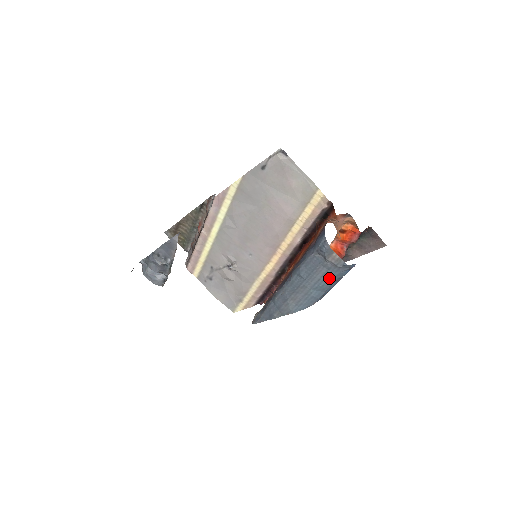
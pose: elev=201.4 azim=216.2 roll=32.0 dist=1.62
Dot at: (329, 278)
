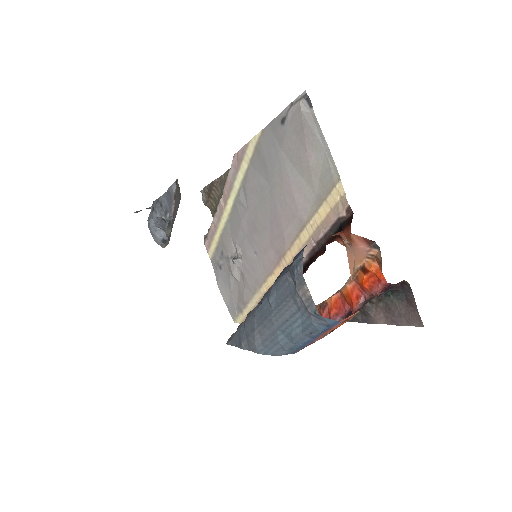
Dot at: (299, 324)
